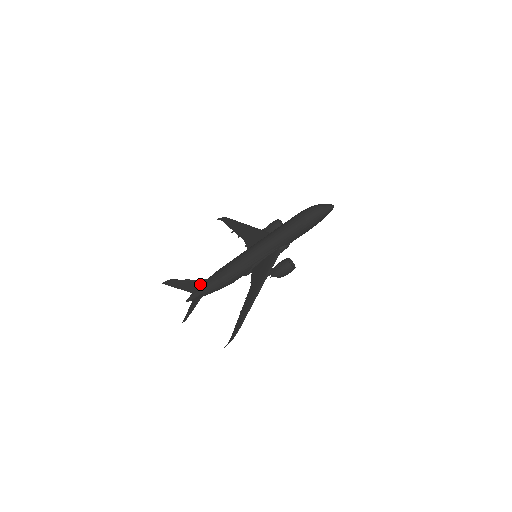
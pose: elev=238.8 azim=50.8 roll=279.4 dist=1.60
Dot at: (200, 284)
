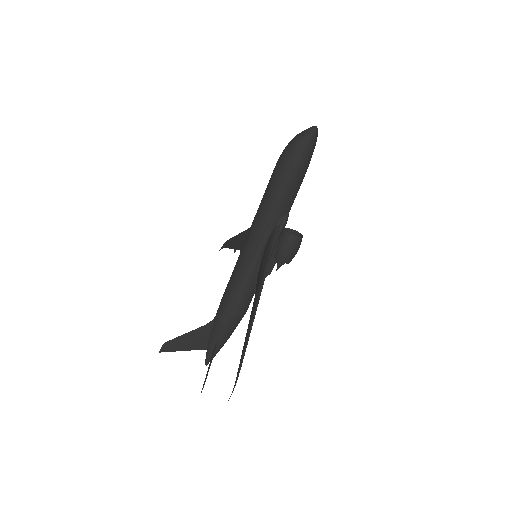
Dot at: (207, 331)
